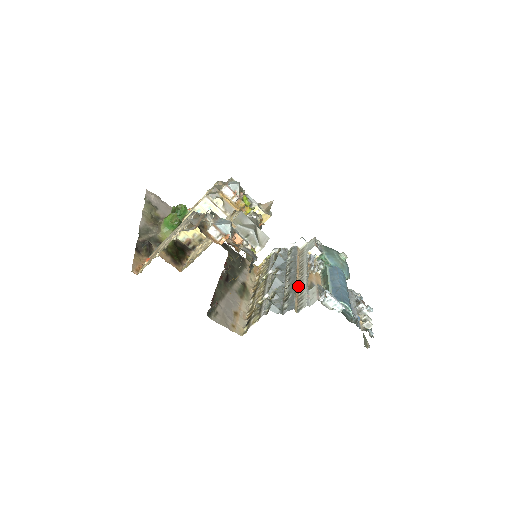
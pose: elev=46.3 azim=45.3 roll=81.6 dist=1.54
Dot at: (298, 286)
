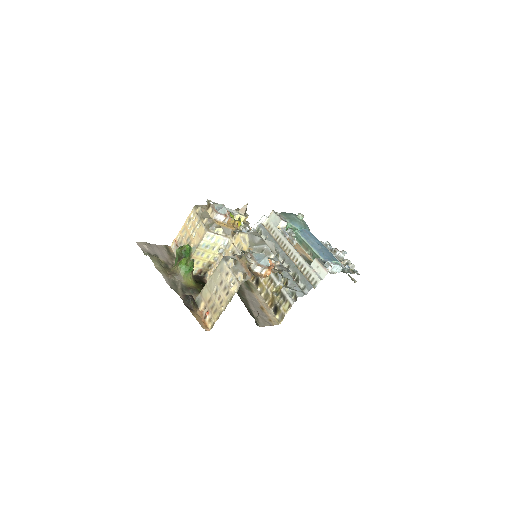
Dot at: (294, 263)
